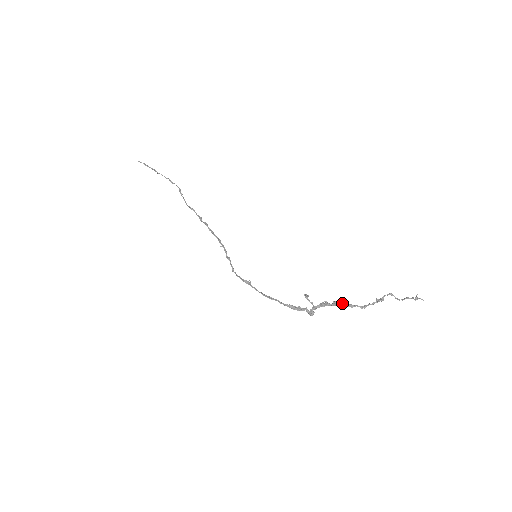
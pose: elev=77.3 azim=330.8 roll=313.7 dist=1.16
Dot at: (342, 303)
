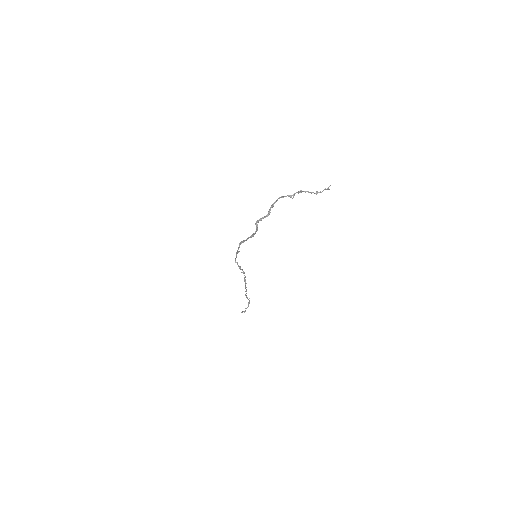
Dot at: (276, 201)
